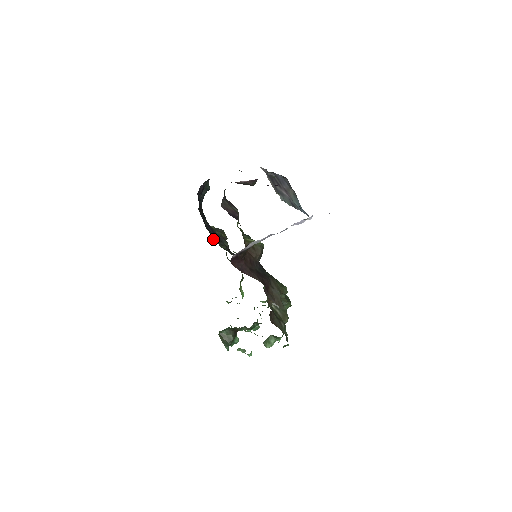
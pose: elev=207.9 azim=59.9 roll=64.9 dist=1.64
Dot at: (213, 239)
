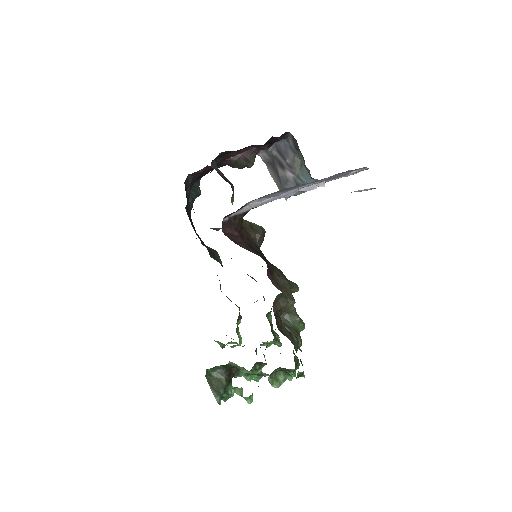
Dot at: (202, 244)
